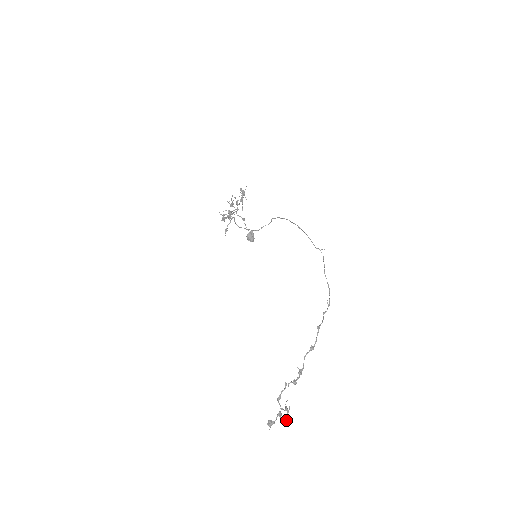
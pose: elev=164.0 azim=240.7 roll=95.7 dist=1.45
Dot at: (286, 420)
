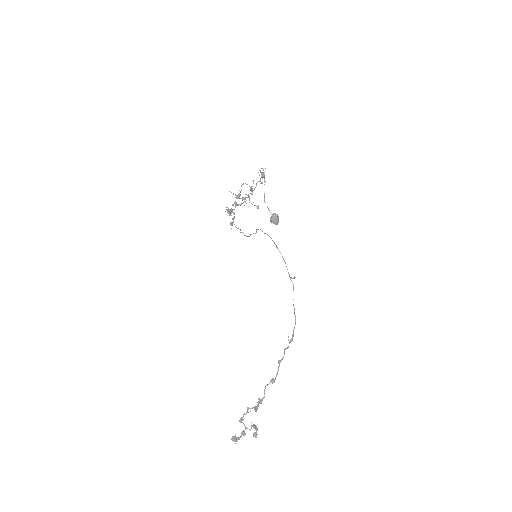
Dot at: (255, 436)
